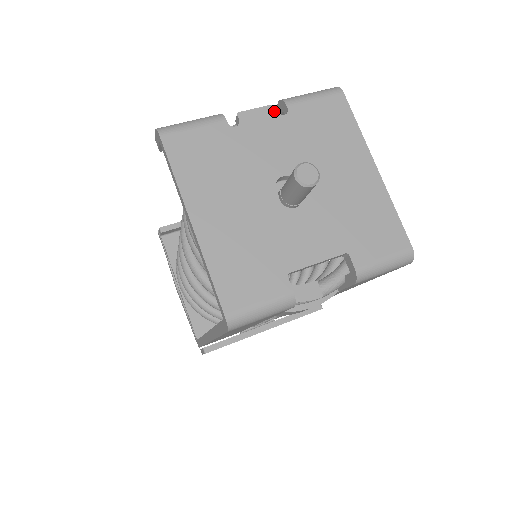
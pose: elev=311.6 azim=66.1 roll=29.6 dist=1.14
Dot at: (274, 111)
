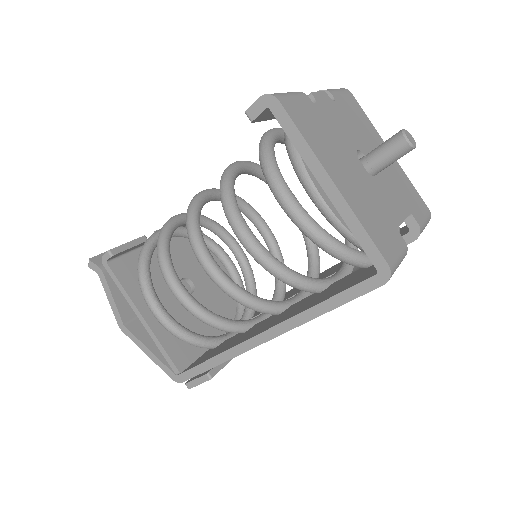
Dot at: (328, 97)
